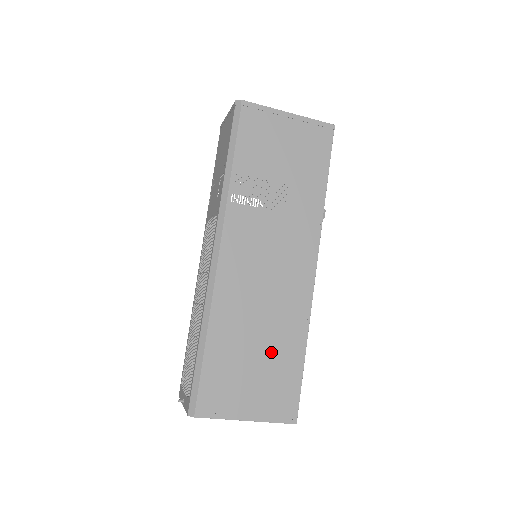
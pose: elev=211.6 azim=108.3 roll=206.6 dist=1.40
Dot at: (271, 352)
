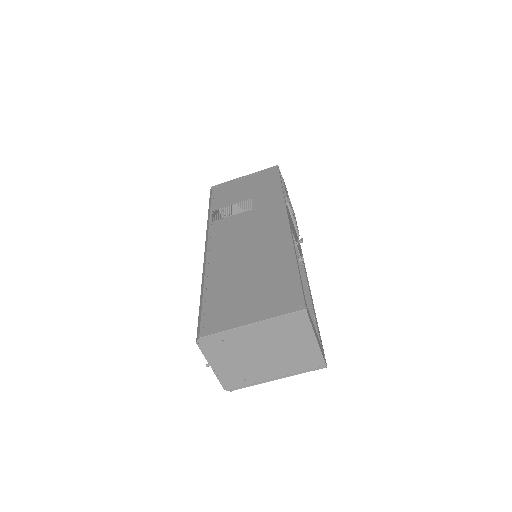
Dot at: (263, 274)
